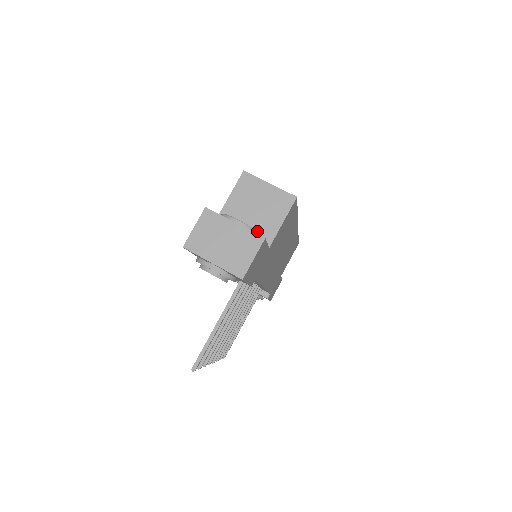
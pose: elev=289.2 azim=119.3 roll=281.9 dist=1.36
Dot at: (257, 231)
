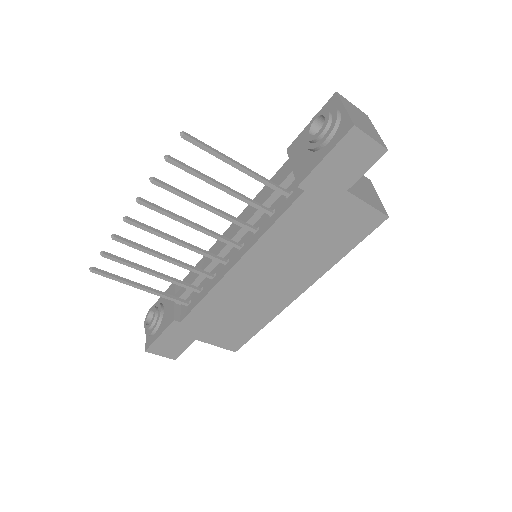
Dot at: occluded
